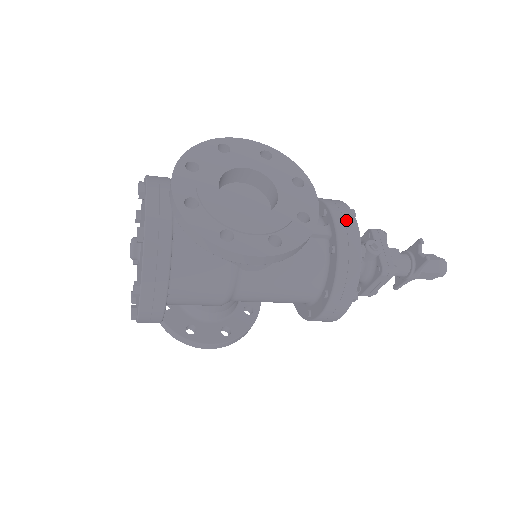
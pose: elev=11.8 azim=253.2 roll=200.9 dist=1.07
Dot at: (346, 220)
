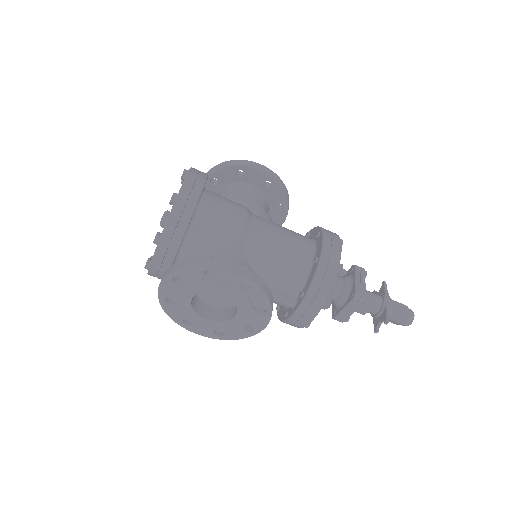
Dot at: occluded
